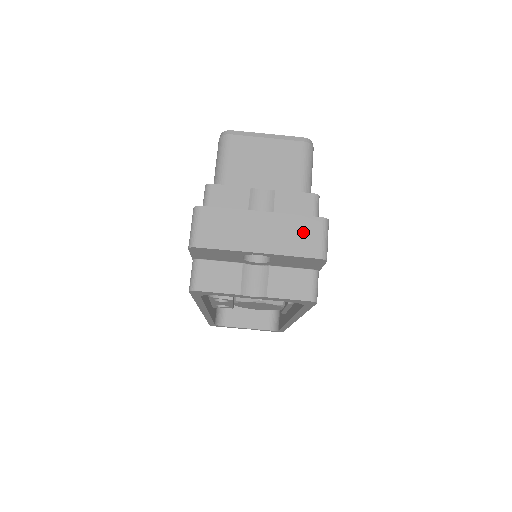
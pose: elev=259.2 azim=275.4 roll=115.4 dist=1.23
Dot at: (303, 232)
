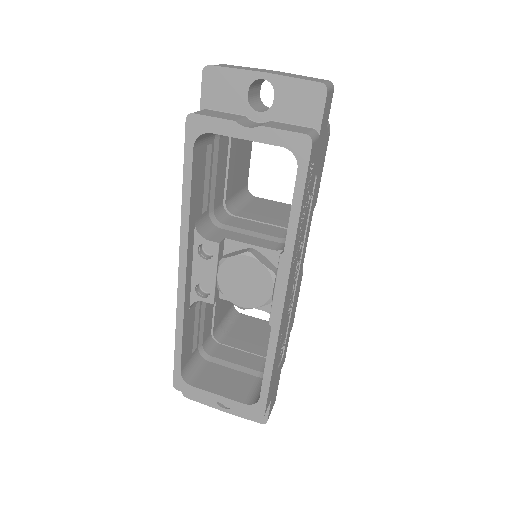
Dot at: (308, 78)
